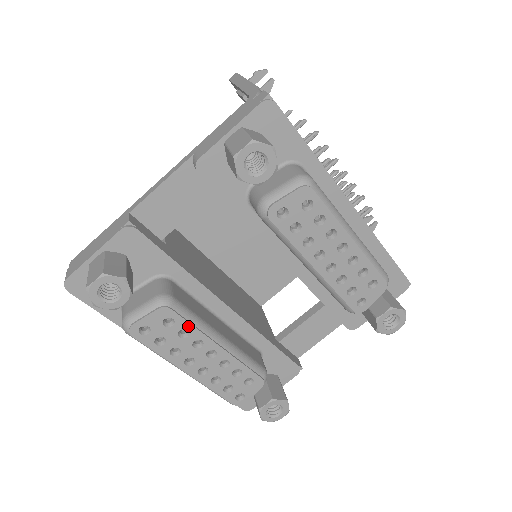
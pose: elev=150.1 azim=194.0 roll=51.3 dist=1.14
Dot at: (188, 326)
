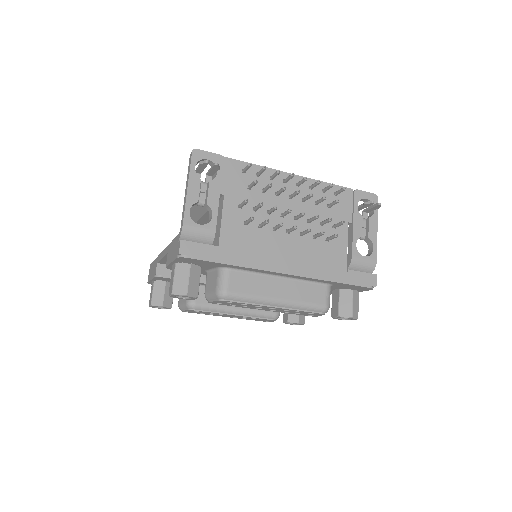
Dot at: (209, 312)
